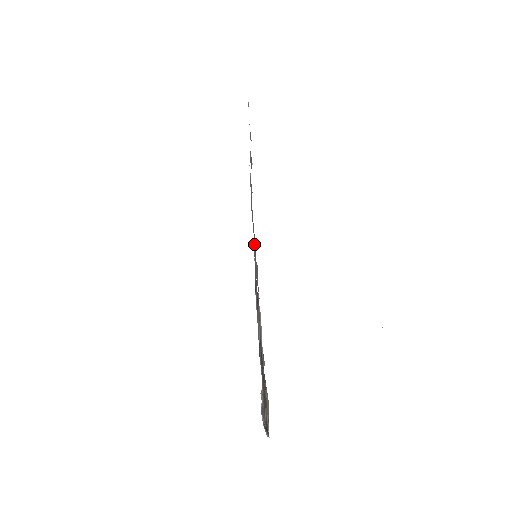
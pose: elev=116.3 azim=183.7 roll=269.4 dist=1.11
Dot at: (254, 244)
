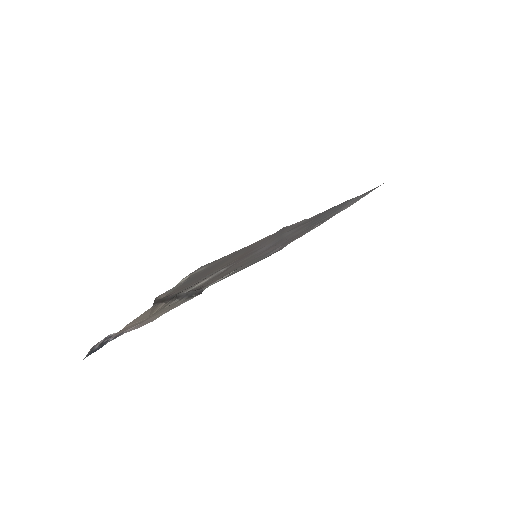
Dot at: (278, 238)
